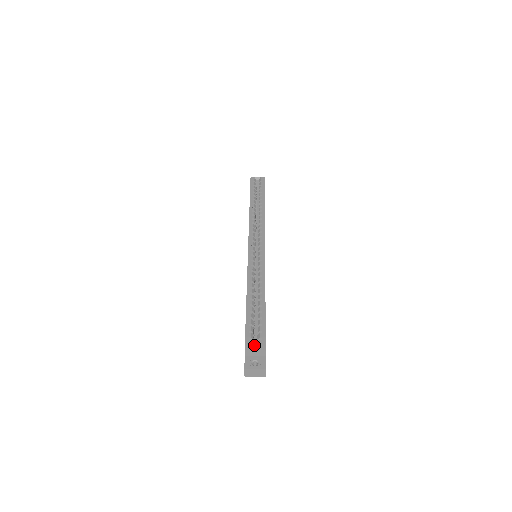
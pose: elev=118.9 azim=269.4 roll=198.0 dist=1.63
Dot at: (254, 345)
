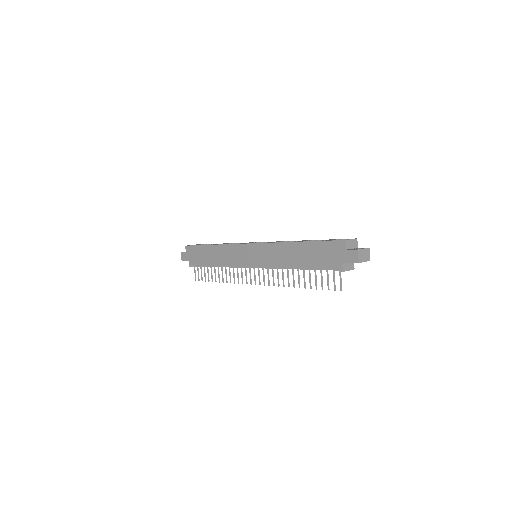
Dot at: occluded
